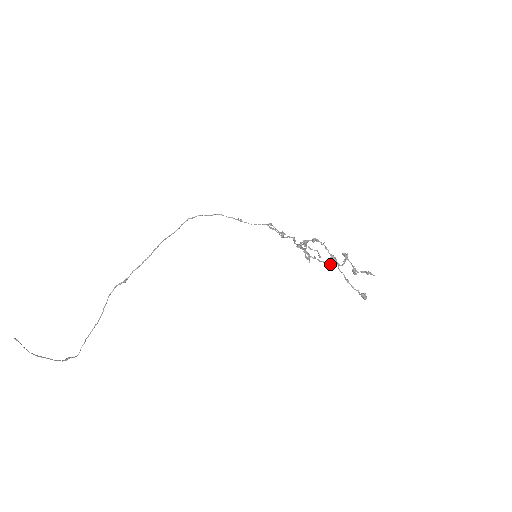
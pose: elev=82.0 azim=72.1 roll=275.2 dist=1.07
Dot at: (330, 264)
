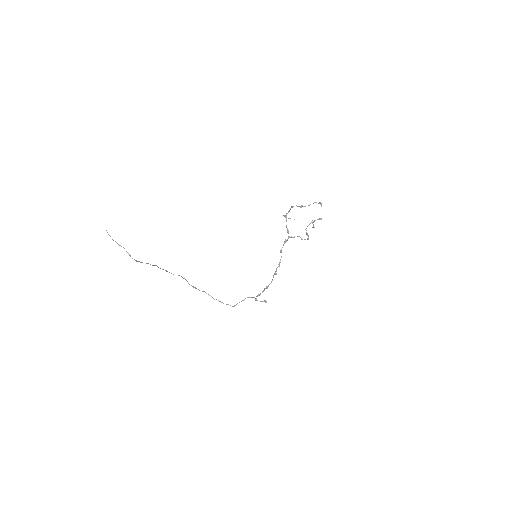
Dot at: occluded
